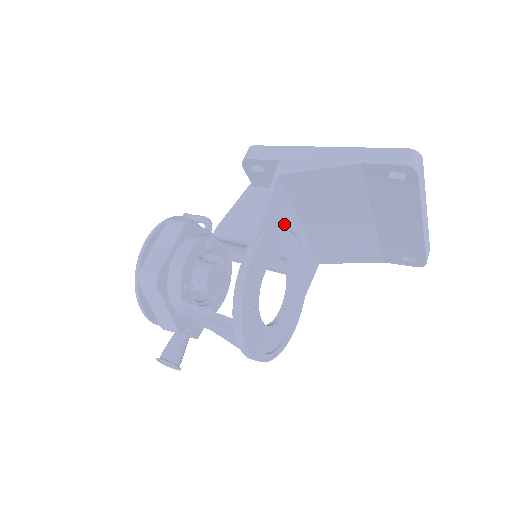
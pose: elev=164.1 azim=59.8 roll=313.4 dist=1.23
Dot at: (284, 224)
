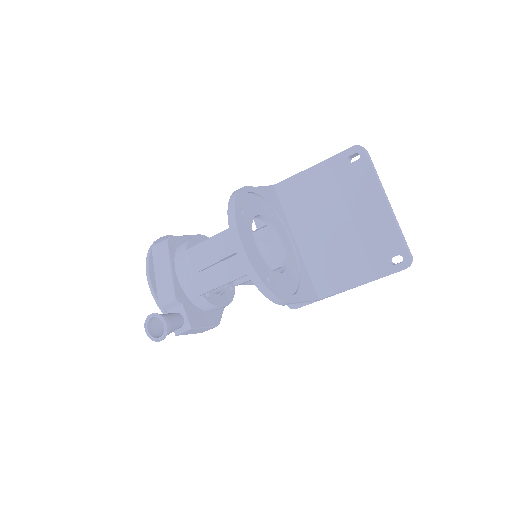
Dot at: (277, 210)
